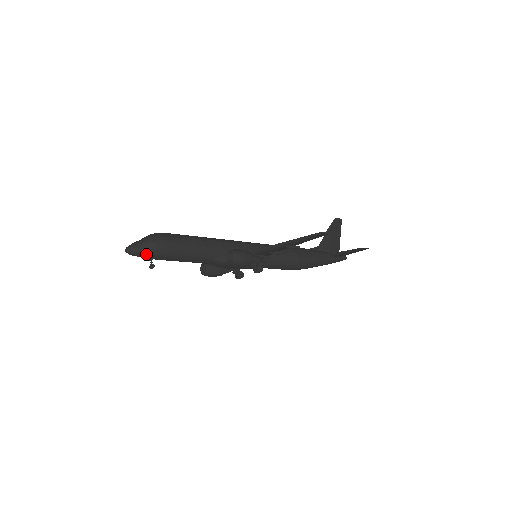
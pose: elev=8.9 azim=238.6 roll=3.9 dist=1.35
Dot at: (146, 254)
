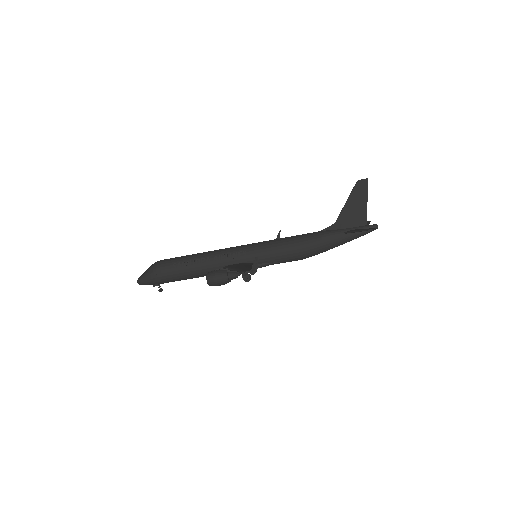
Dot at: (151, 284)
